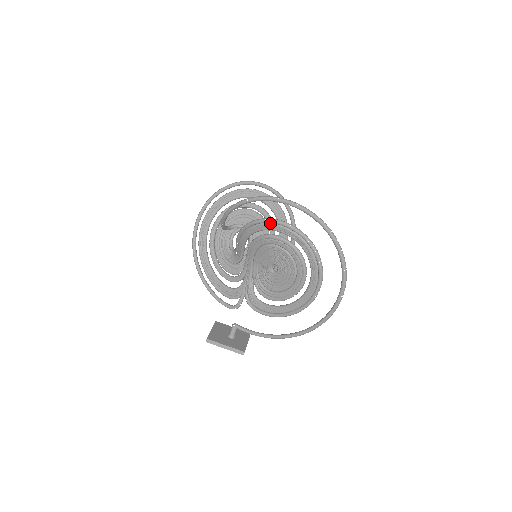
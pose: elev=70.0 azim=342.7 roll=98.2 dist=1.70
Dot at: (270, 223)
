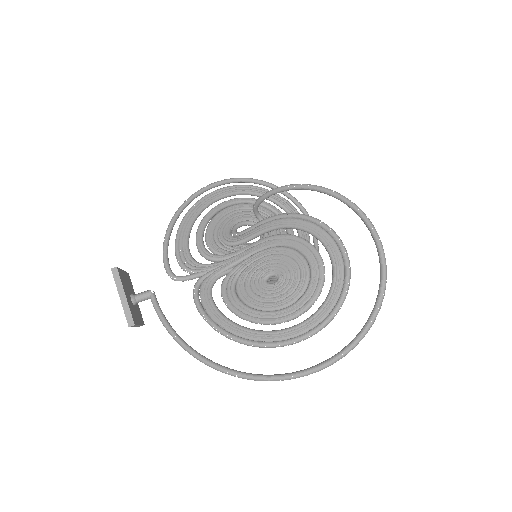
Dot at: (327, 232)
